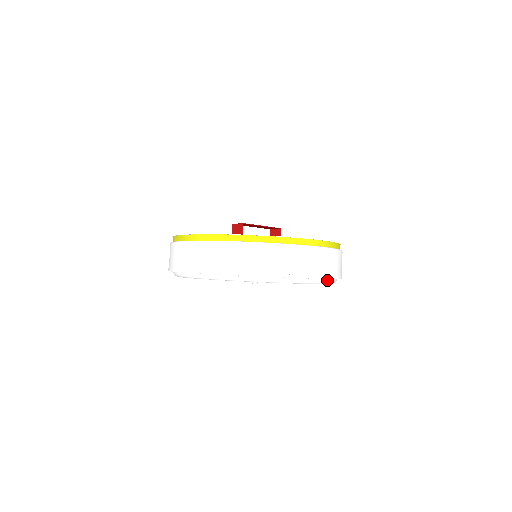
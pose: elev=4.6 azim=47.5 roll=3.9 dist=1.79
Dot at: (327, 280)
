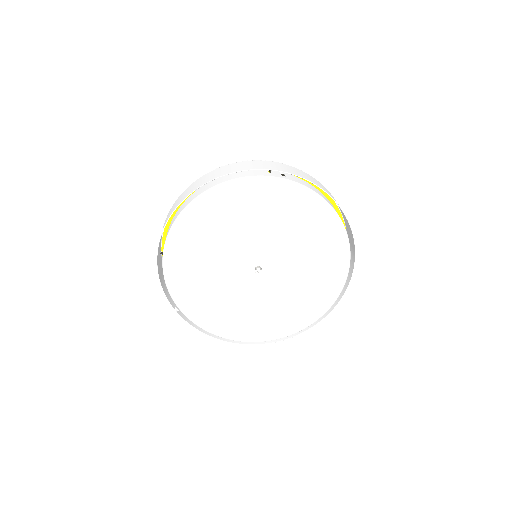
Dot at: (303, 185)
